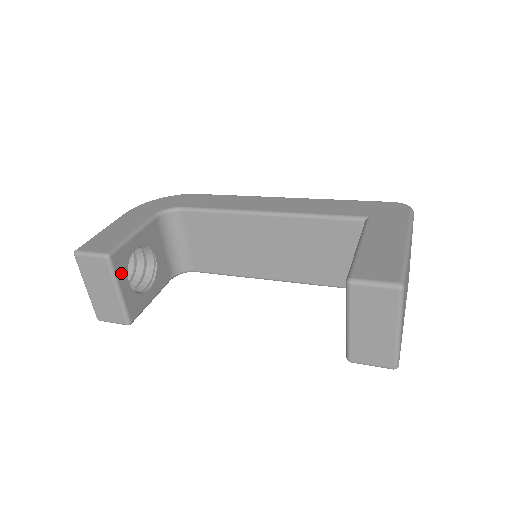
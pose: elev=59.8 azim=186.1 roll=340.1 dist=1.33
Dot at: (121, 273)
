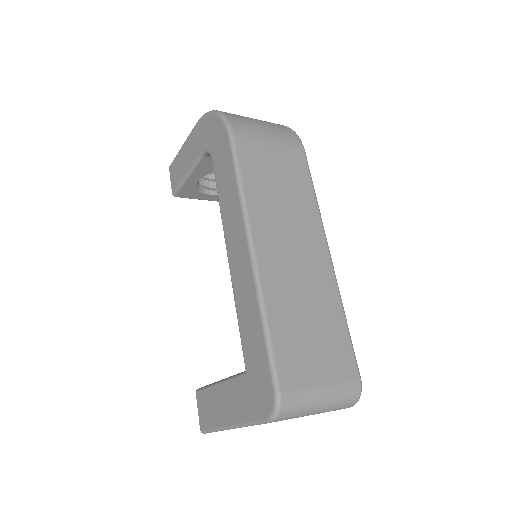
Dot at: (195, 195)
